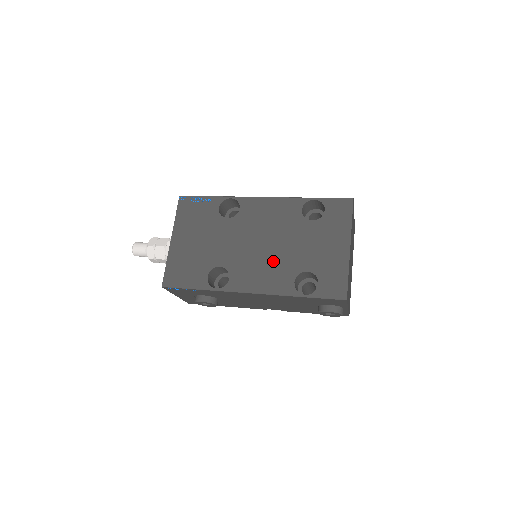
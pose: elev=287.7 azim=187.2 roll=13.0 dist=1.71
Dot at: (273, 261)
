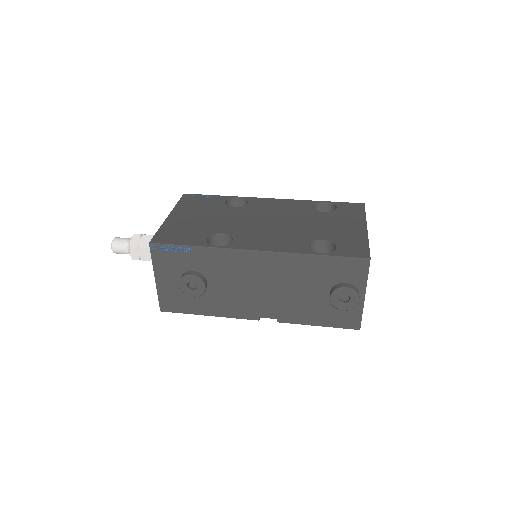
Dot at: (284, 232)
